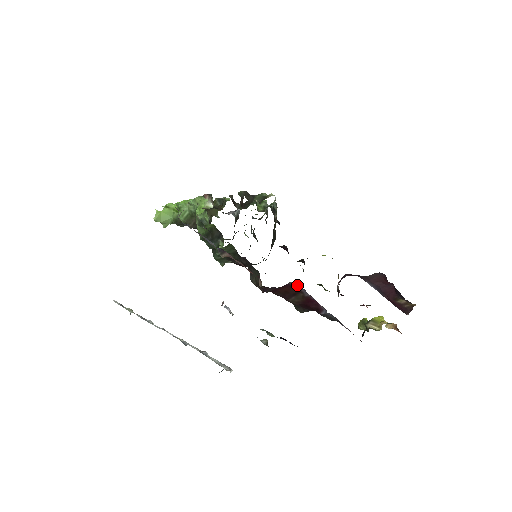
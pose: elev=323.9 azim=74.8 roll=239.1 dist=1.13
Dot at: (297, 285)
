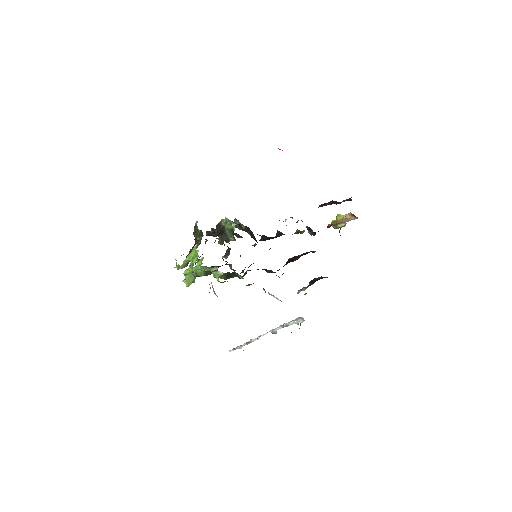
Dot at: occluded
